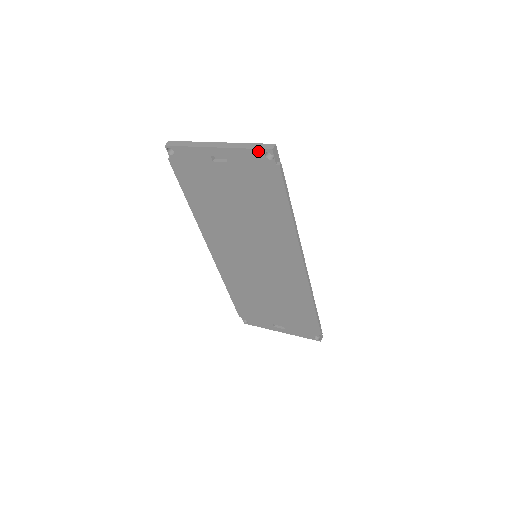
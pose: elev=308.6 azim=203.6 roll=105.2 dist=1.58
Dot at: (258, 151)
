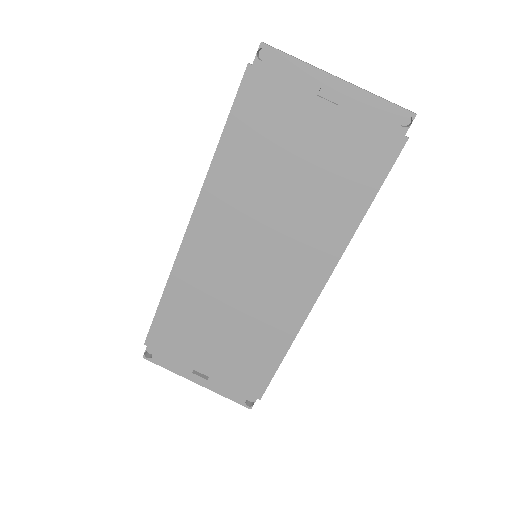
Dot at: (396, 108)
